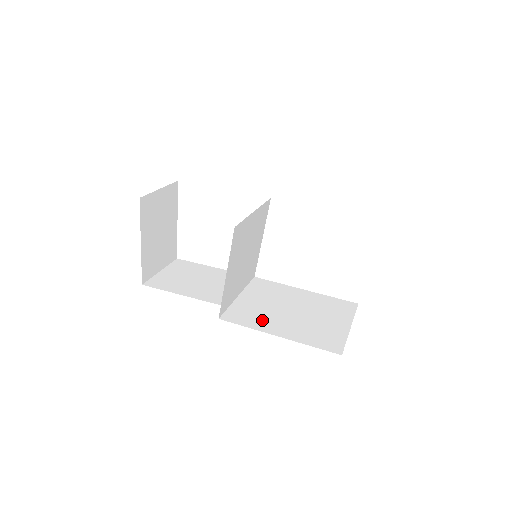
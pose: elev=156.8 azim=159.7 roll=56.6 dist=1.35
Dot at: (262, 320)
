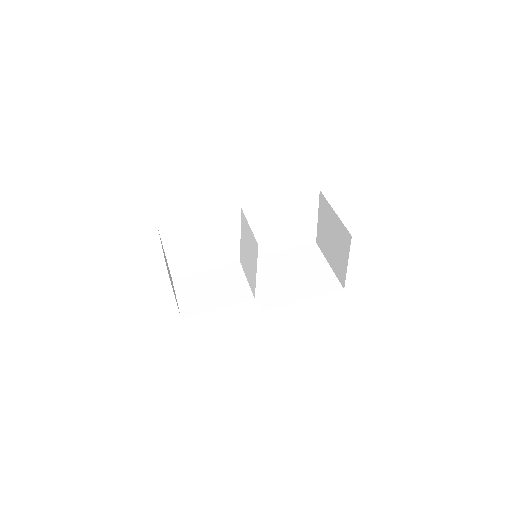
Dot at: (283, 295)
